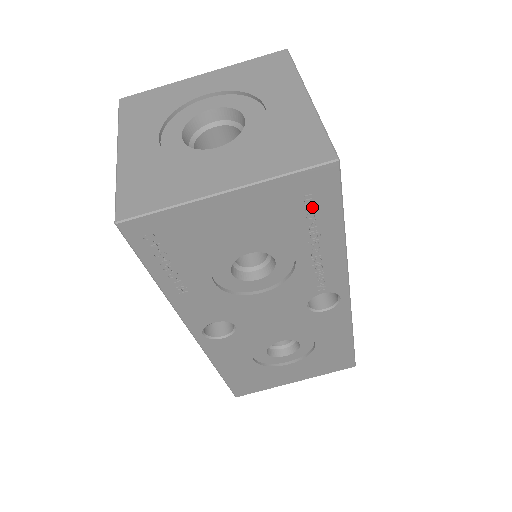
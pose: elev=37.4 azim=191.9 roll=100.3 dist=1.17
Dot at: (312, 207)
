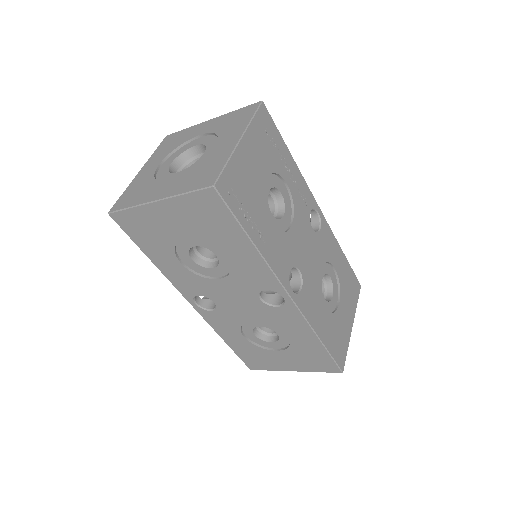
Dot at: (271, 138)
